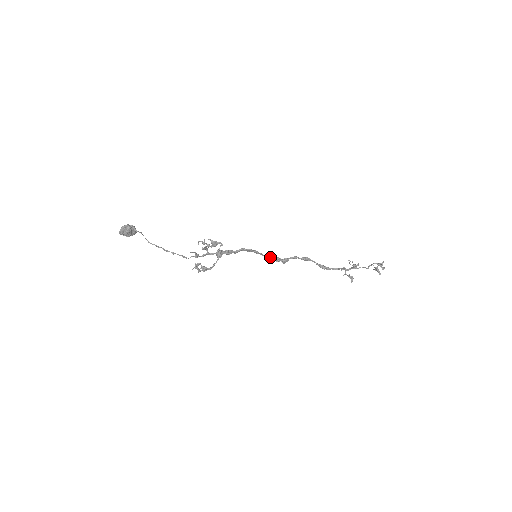
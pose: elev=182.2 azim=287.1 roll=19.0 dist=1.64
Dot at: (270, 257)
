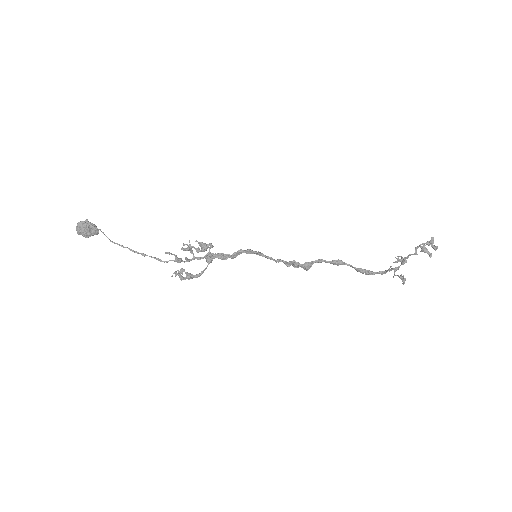
Dot at: (284, 262)
